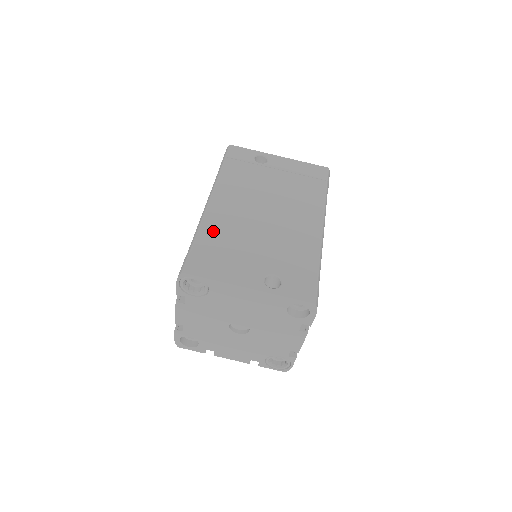
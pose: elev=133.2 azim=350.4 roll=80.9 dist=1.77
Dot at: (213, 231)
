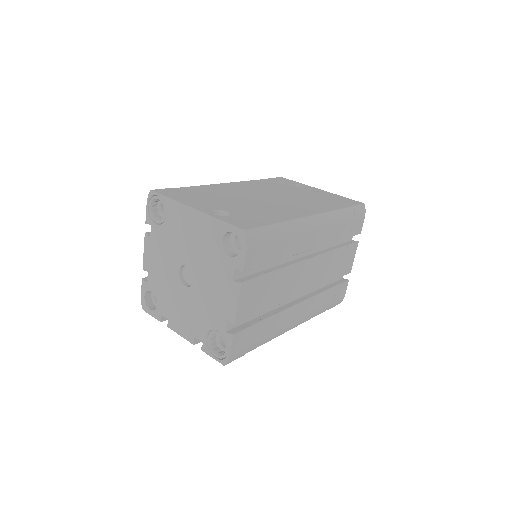
Dot at: (206, 189)
